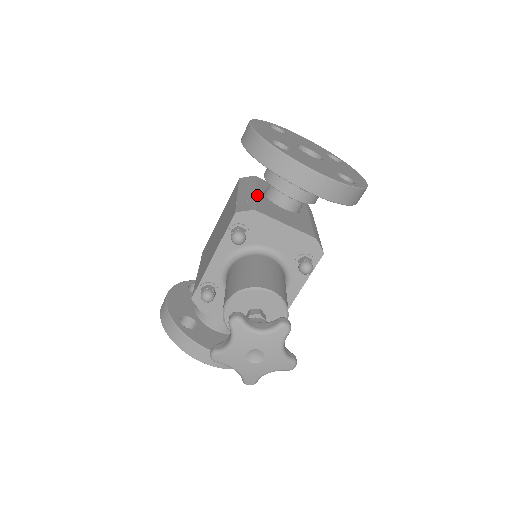
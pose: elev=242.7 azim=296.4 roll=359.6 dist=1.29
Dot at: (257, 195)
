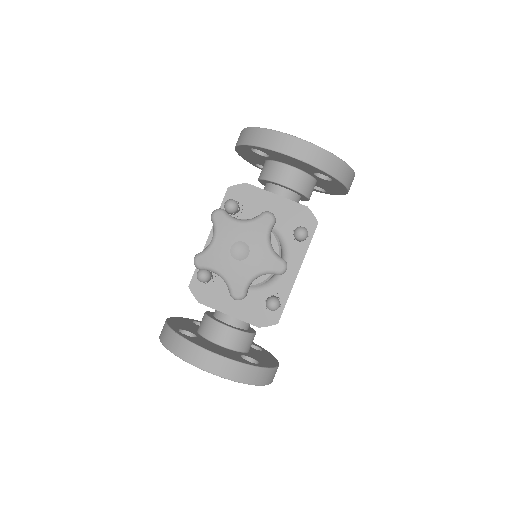
Dot at: occluded
